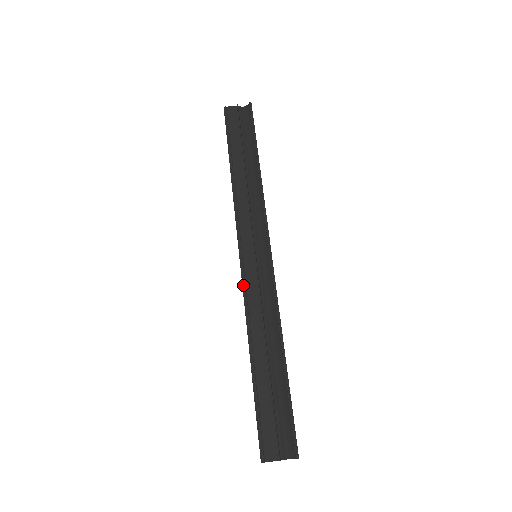
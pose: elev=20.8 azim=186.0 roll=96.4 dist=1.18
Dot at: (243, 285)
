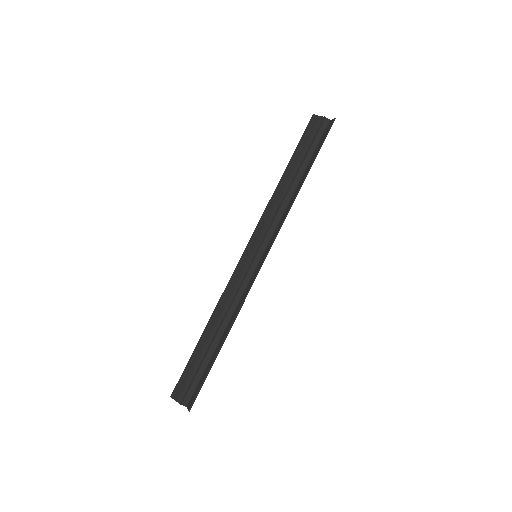
Dot at: (233, 273)
